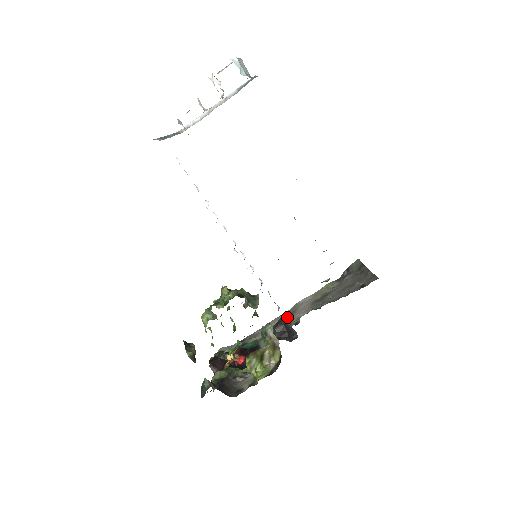
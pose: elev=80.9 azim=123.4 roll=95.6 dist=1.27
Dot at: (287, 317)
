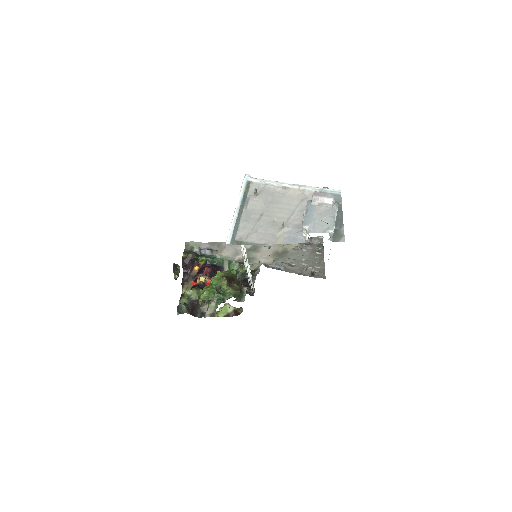
Dot at: (253, 273)
